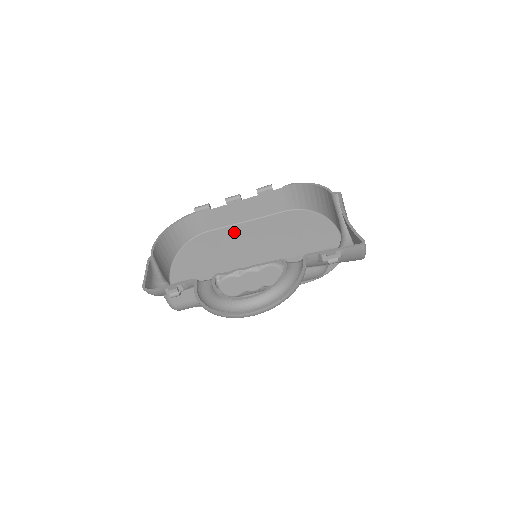
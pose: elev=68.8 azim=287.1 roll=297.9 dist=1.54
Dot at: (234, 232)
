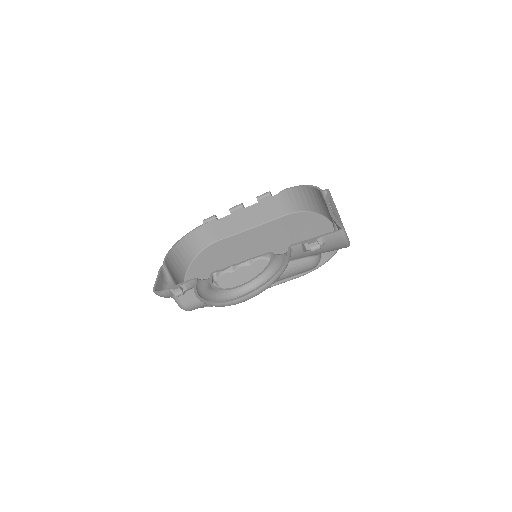
Dot at: (240, 239)
